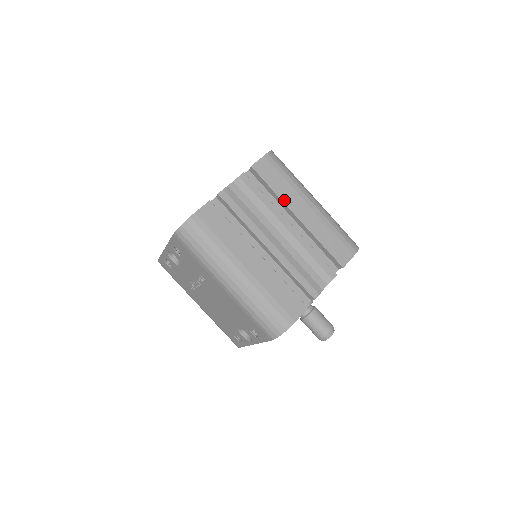
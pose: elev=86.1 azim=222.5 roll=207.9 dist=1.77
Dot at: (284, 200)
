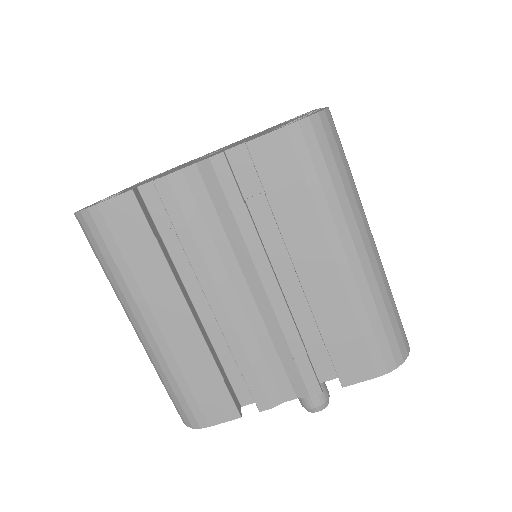
Dot at: (285, 234)
